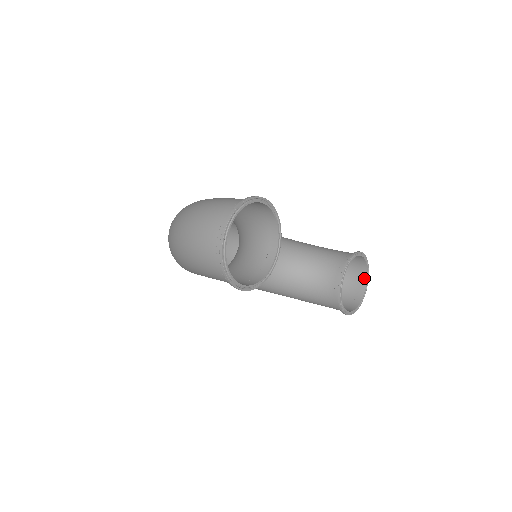
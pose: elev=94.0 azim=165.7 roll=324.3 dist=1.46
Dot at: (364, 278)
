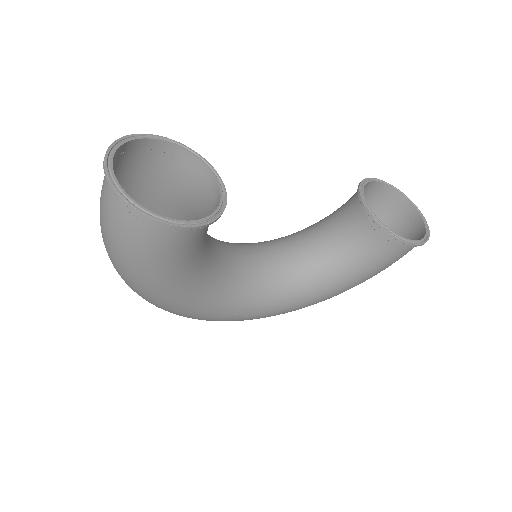
Dot at: (408, 207)
